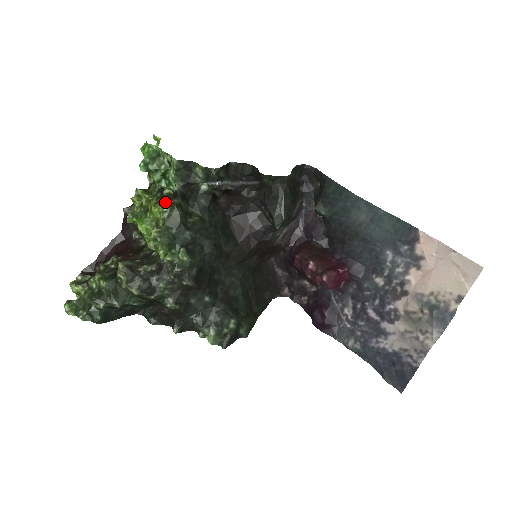
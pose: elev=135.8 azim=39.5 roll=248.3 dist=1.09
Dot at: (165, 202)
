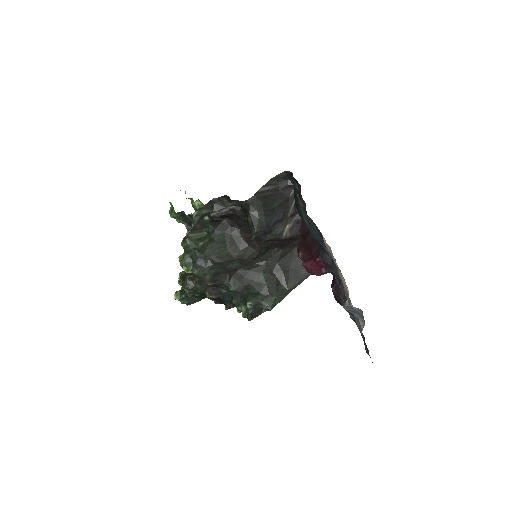
Dot at: occluded
